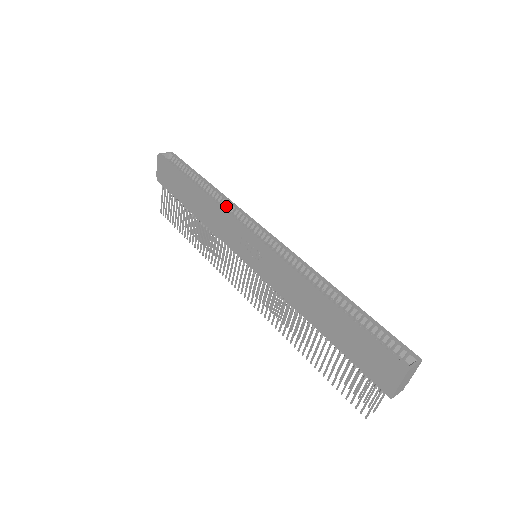
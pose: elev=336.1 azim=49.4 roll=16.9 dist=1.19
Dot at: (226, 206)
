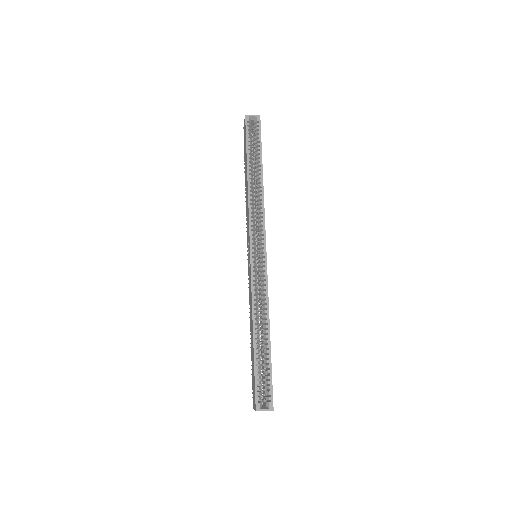
Dot at: (258, 204)
